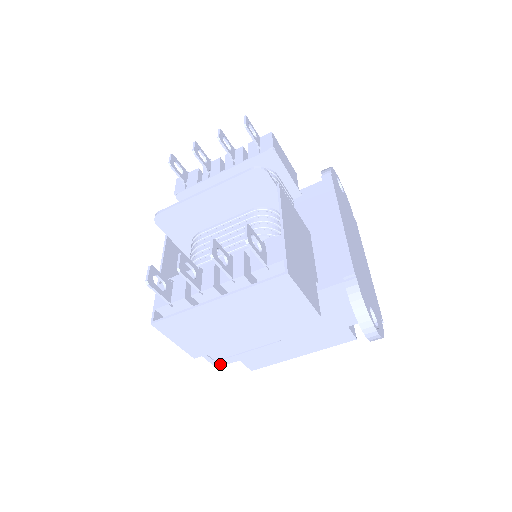
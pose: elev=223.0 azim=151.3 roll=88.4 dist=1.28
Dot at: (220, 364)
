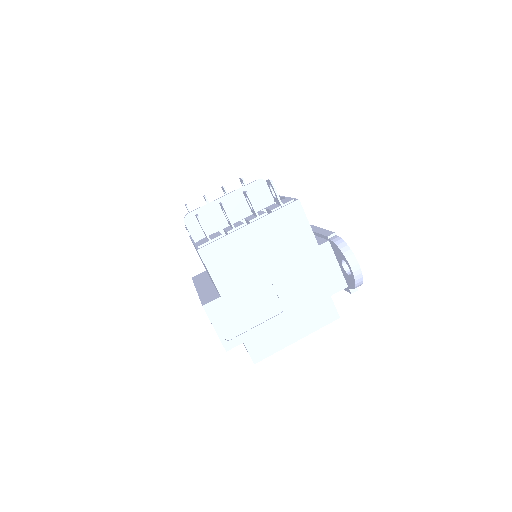
Dot at: (230, 346)
